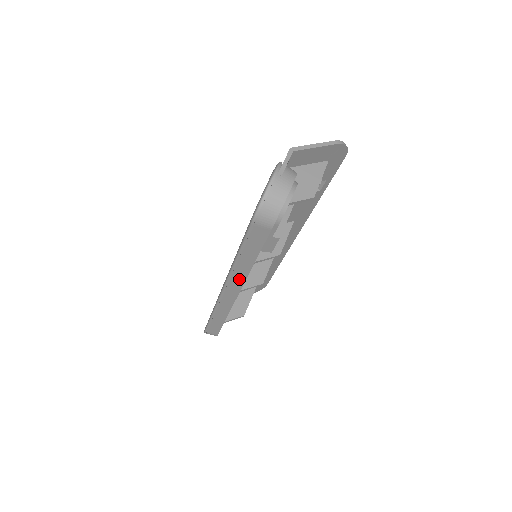
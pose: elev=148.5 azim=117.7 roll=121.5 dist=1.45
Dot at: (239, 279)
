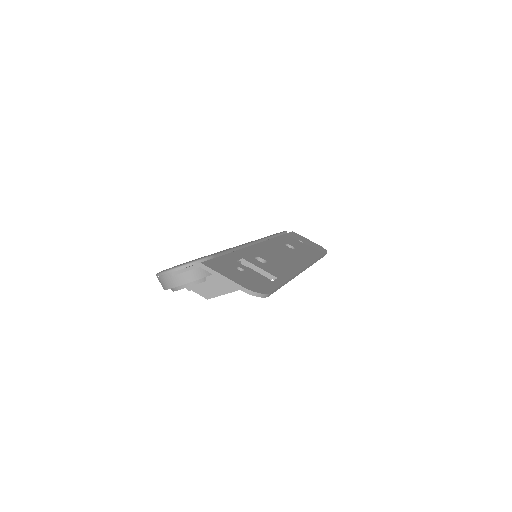
Dot at: occluded
